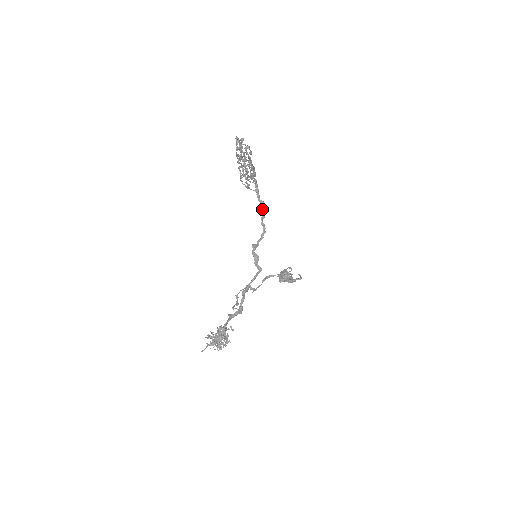
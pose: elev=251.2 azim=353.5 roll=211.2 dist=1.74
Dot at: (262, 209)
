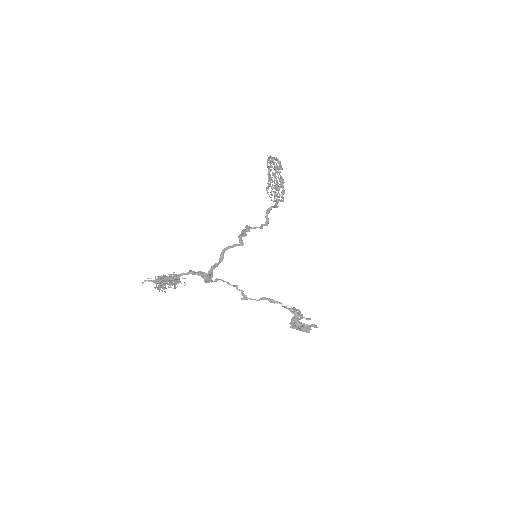
Dot at: (272, 207)
